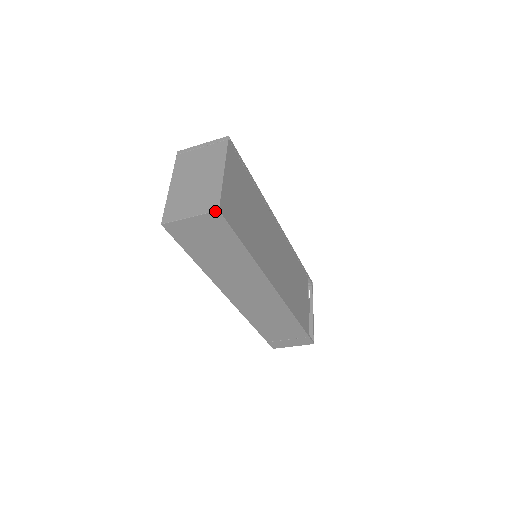
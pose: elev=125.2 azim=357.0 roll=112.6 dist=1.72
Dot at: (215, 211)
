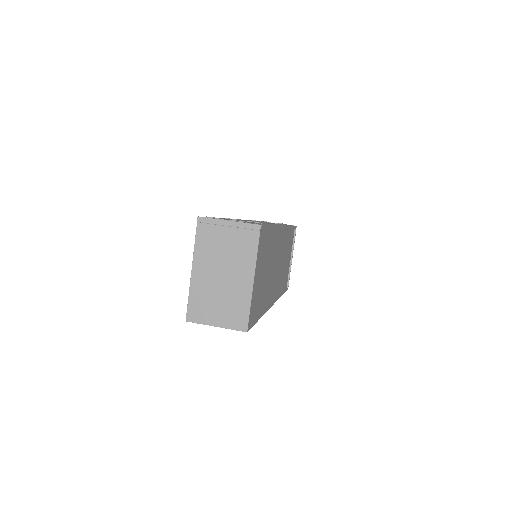
Dot at: (243, 331)
